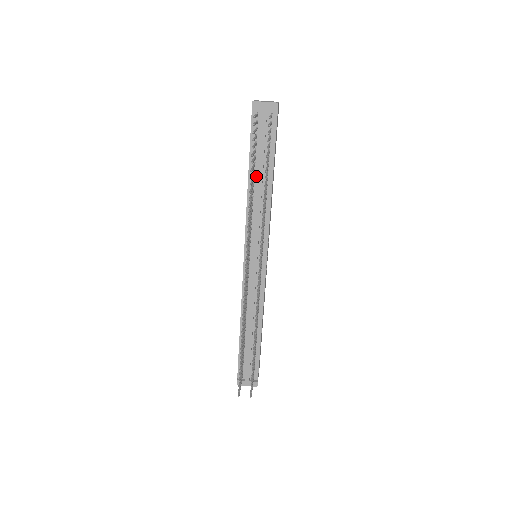
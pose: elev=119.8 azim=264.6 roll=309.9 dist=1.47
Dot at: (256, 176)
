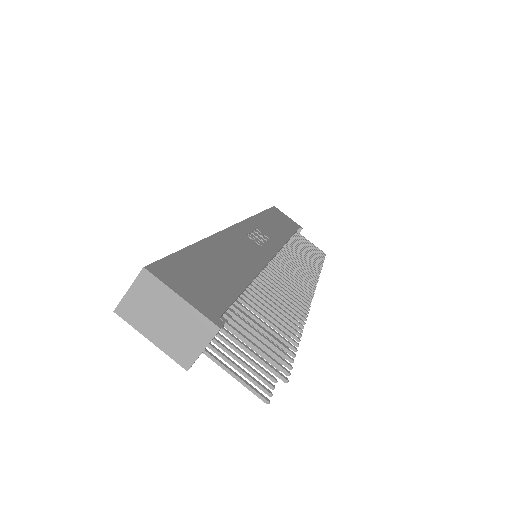
Dot at: occluded
